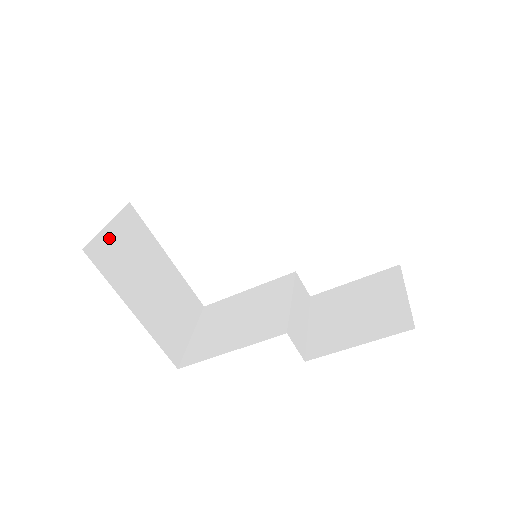
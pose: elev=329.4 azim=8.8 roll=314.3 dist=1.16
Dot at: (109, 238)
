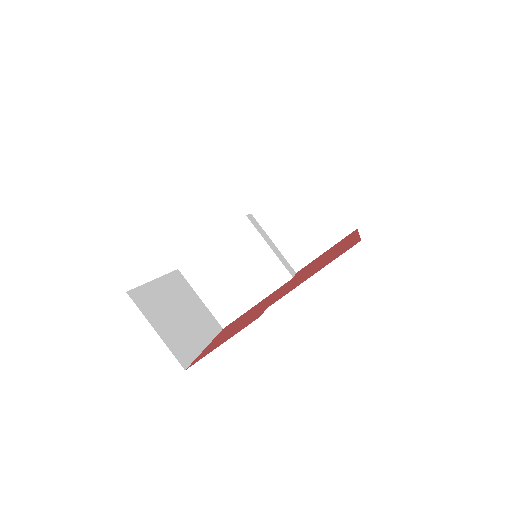
Dot at: (166, 338)
